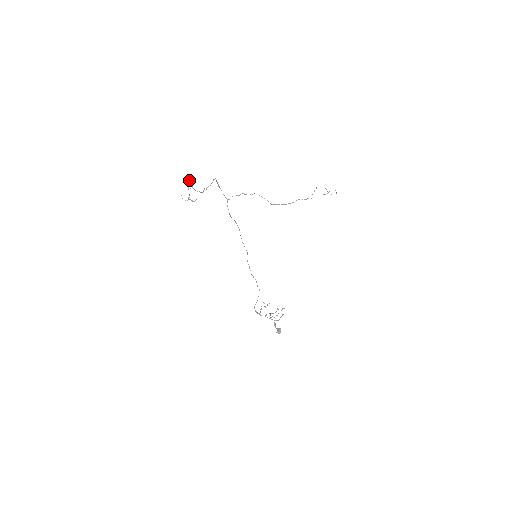
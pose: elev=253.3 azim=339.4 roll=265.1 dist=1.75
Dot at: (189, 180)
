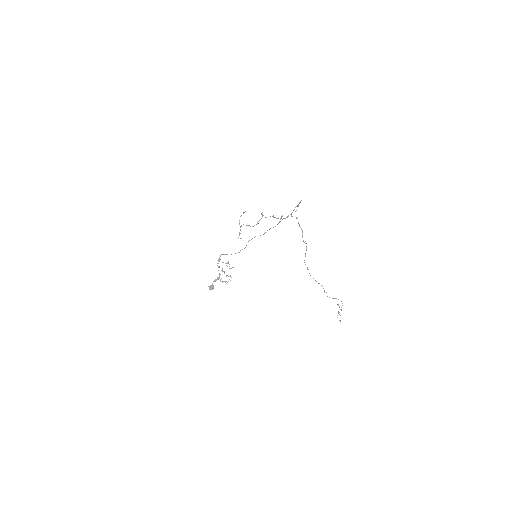
Dot at: (262, 215)
